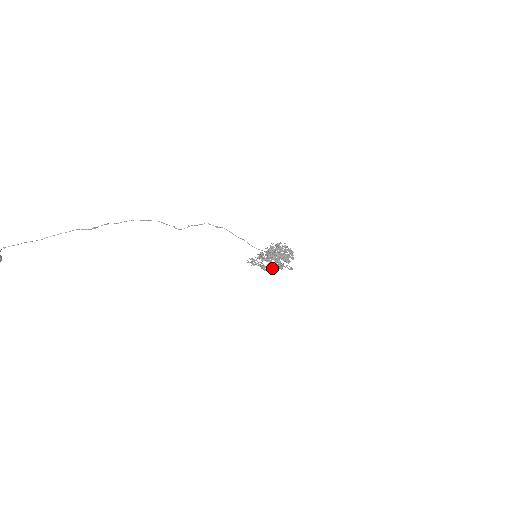
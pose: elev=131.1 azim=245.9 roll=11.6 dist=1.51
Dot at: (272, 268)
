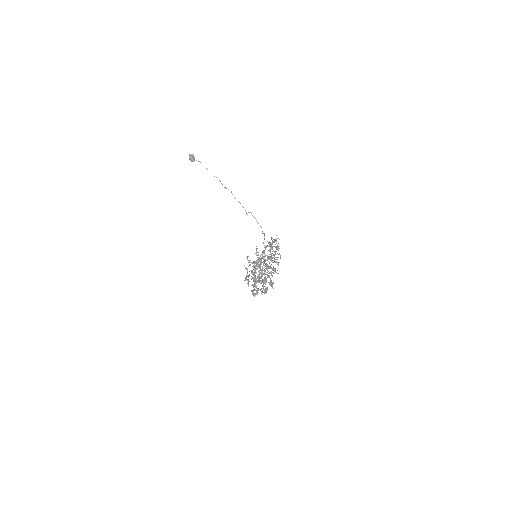
Dot at: (252, 271)
